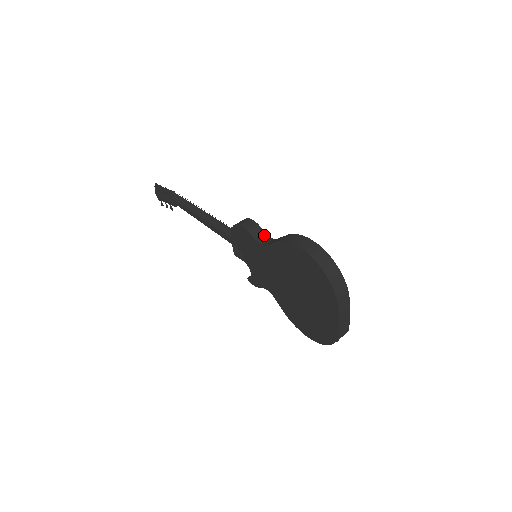
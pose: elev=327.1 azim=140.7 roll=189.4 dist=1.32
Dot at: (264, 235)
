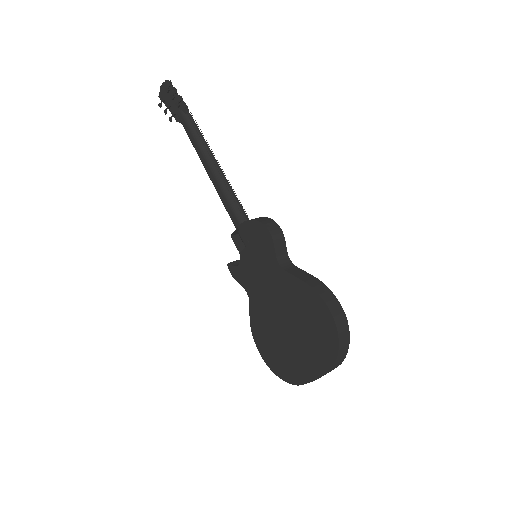
Dot at: (285, 253)
